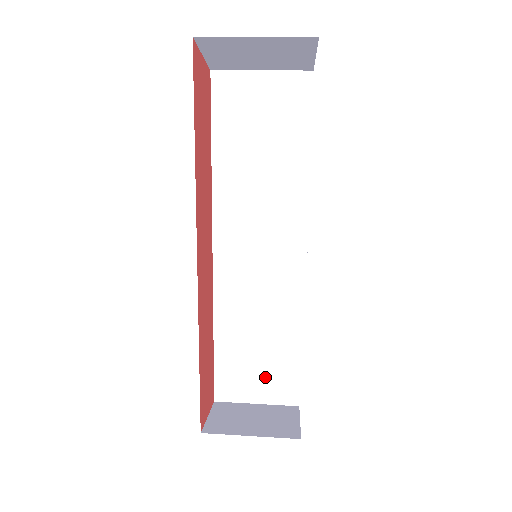
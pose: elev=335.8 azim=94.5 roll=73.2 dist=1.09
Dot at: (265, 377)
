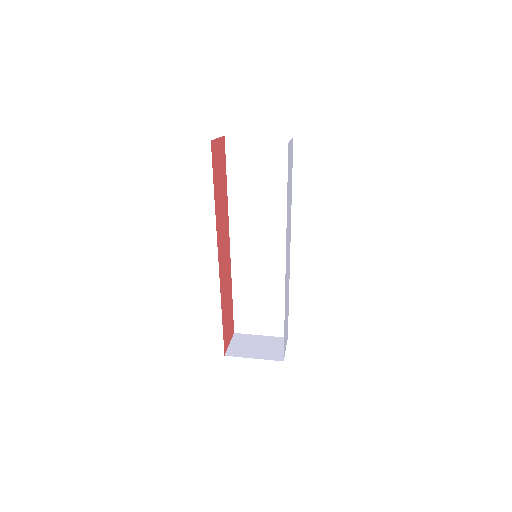
Dot at: (266, 320)
